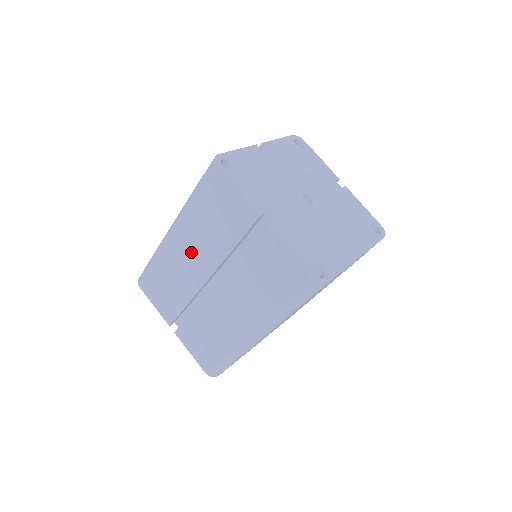
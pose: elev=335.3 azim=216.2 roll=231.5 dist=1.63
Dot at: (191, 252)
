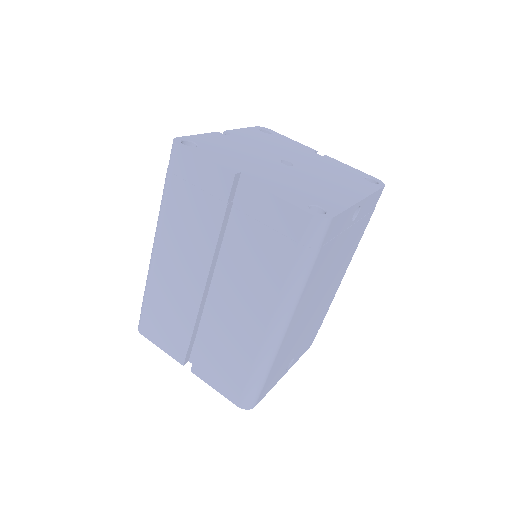
Dot at: (180, 259)
